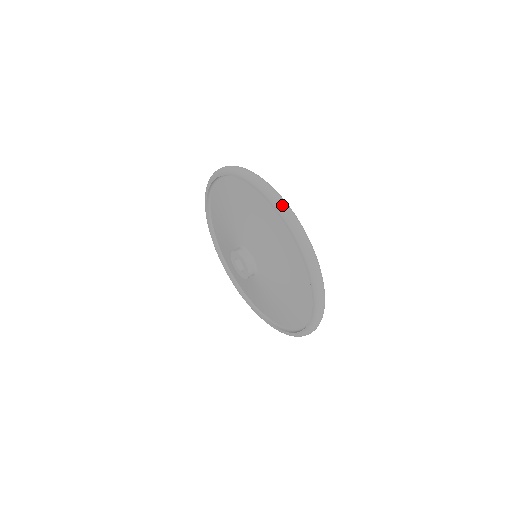
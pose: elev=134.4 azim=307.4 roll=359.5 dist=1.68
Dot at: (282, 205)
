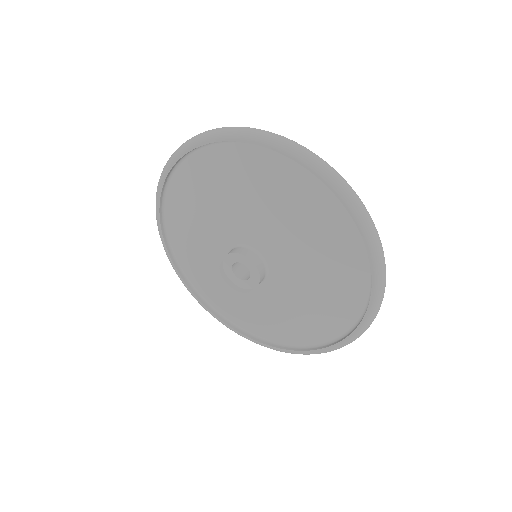
Dot at: (382, 256)
